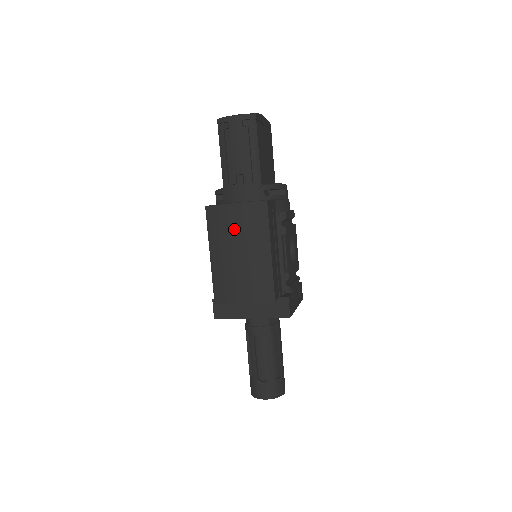
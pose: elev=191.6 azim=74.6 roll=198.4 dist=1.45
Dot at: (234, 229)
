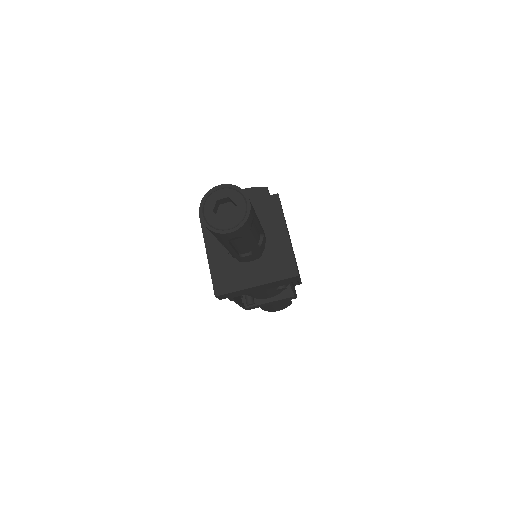
Dot at: occluded
